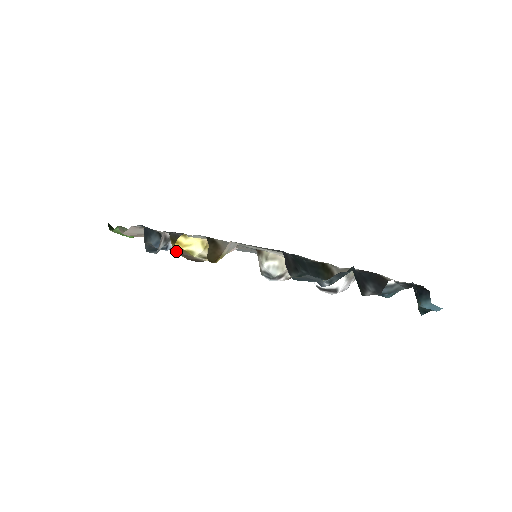
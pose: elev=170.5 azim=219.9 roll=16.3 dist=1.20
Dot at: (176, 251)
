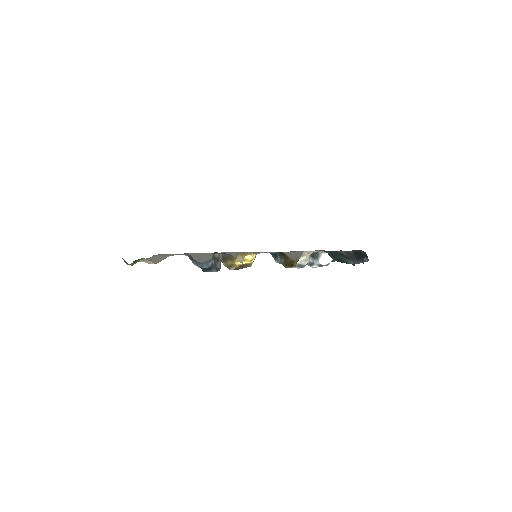
Dot at: (240, 266)
